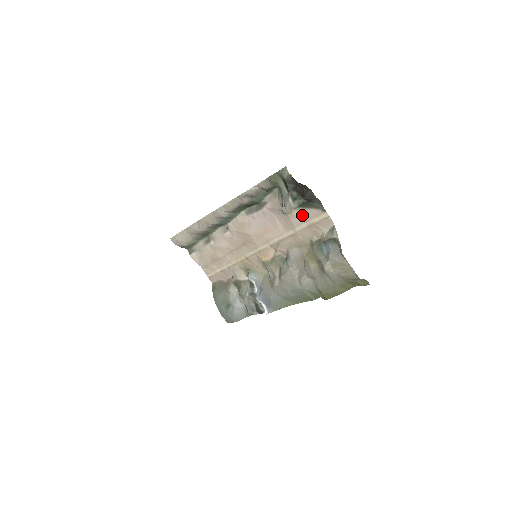
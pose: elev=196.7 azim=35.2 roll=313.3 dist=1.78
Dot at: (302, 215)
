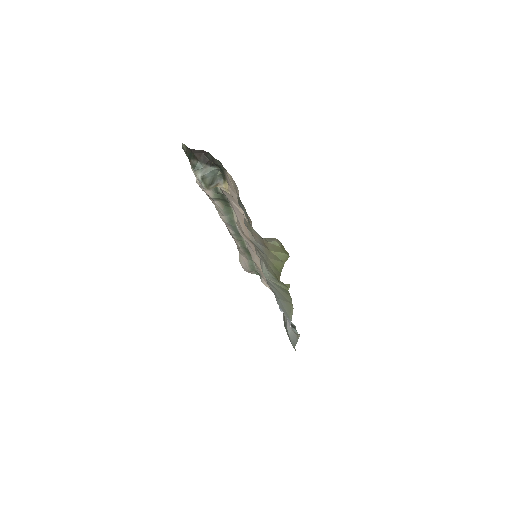
Dot at: (230, 187)
